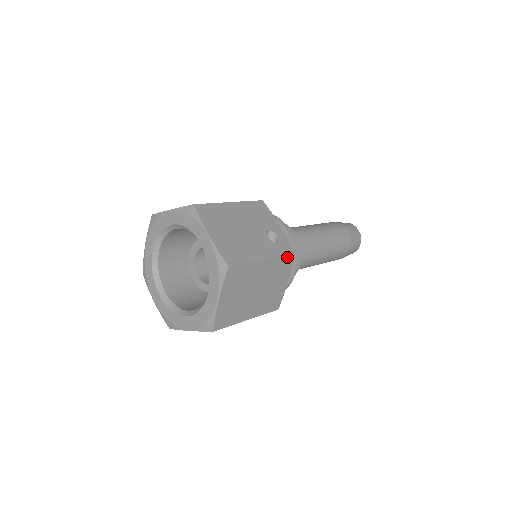
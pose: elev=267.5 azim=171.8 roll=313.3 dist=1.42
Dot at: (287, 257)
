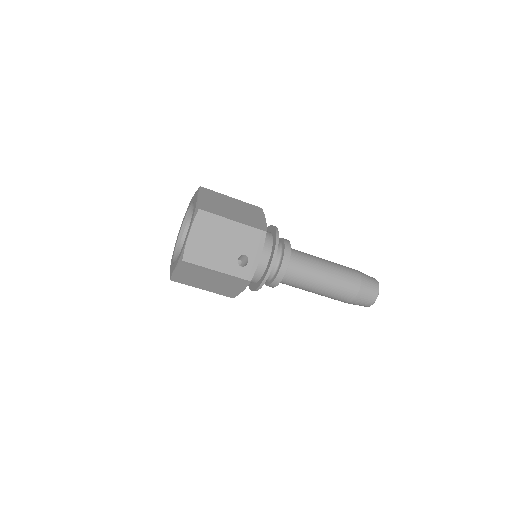
Dot at: (242, 280)
